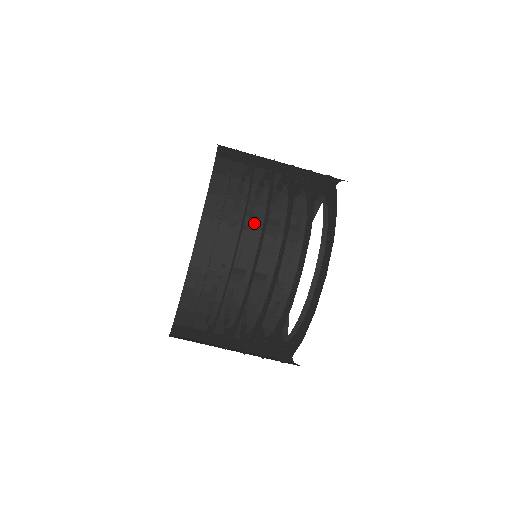
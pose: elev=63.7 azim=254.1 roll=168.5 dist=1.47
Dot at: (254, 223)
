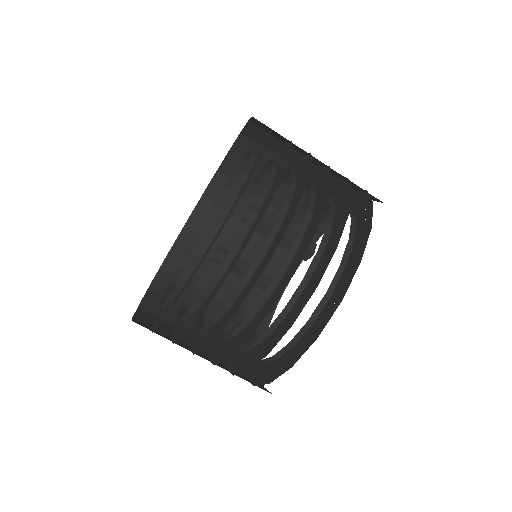
Dot at: (263, 227)
